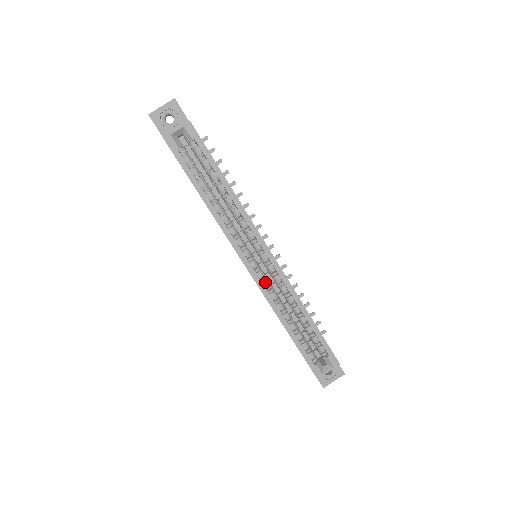
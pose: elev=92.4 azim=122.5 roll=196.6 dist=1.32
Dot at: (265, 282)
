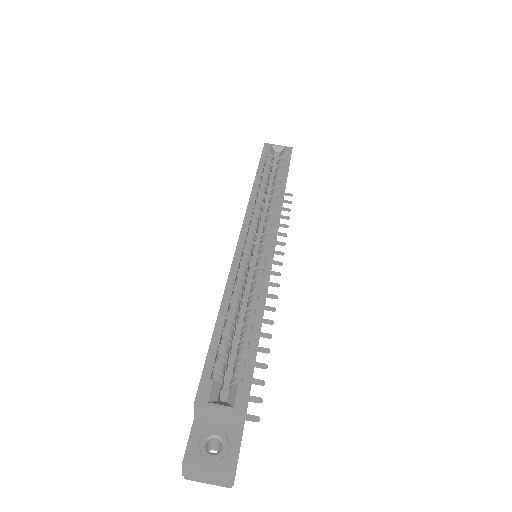
Dot at: (245, 257)
